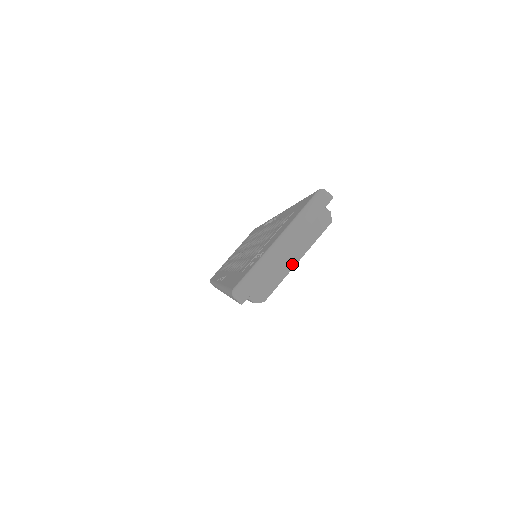
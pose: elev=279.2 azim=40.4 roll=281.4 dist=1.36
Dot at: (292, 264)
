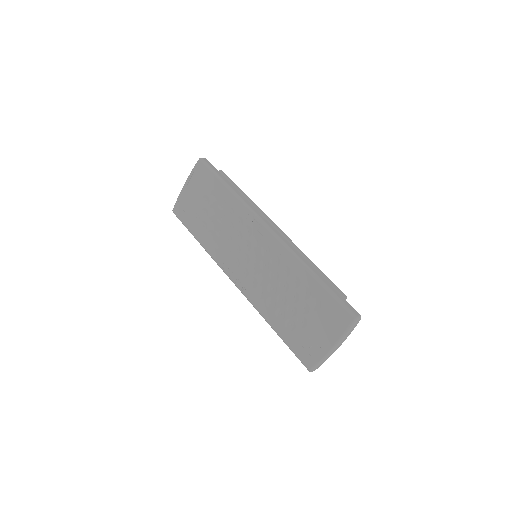
Dot at: occluded
